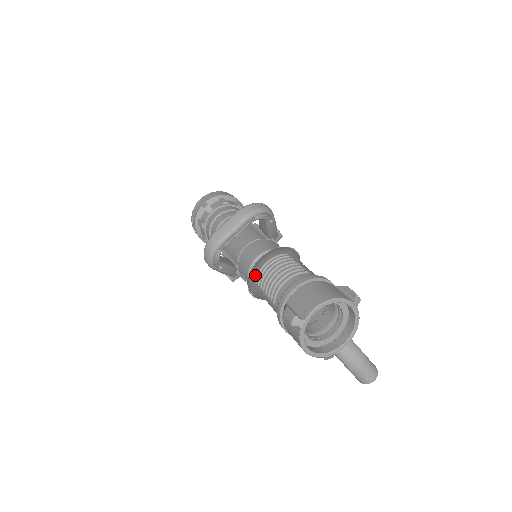
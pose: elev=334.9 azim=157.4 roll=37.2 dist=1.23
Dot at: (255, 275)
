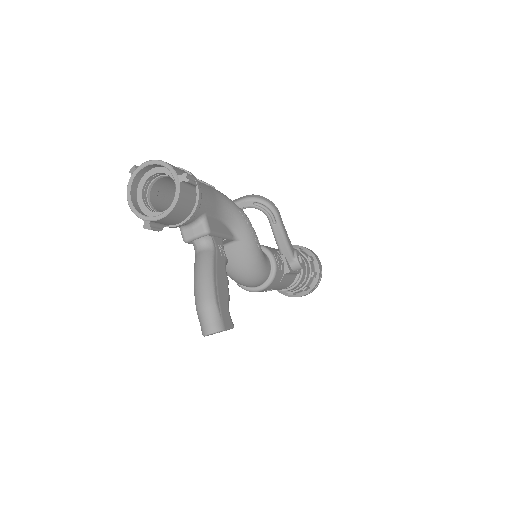
Dot at: occluded
